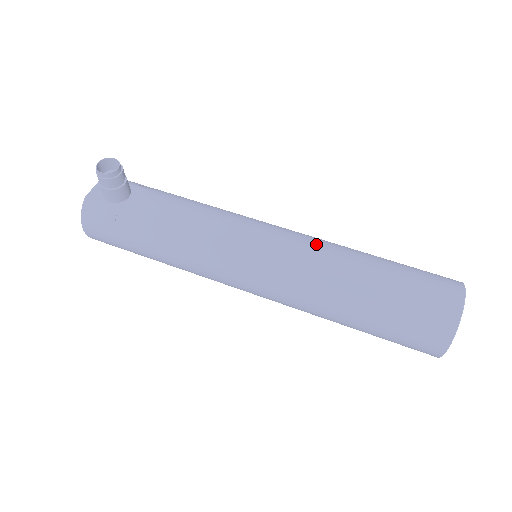
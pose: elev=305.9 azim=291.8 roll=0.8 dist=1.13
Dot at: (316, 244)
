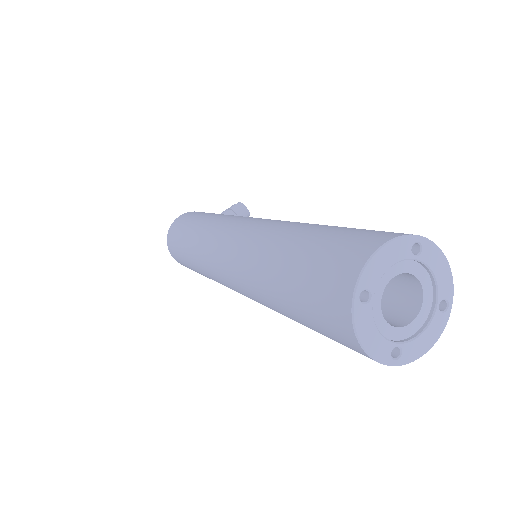
Dot at: occluded
